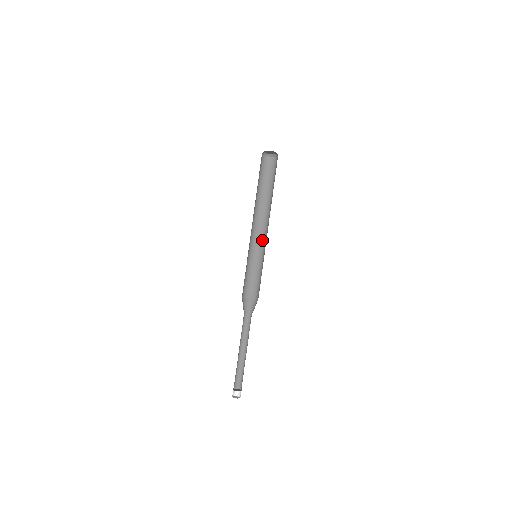
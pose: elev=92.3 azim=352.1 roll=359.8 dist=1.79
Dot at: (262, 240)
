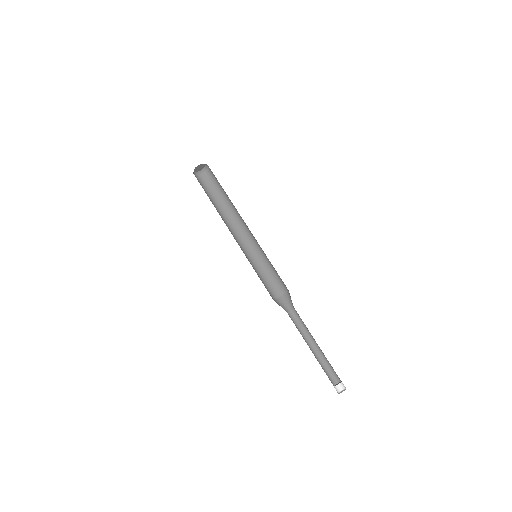
Dot at: (244, 245)
